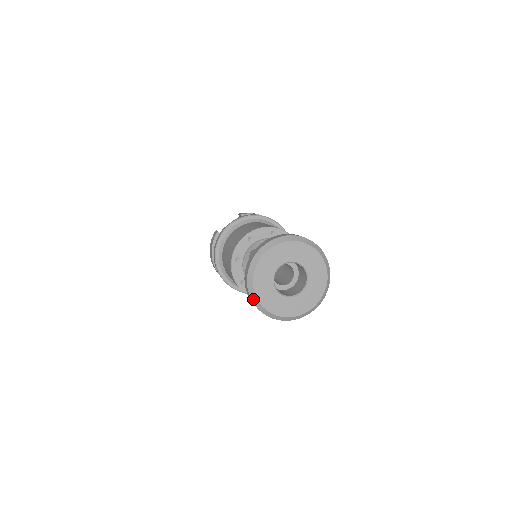
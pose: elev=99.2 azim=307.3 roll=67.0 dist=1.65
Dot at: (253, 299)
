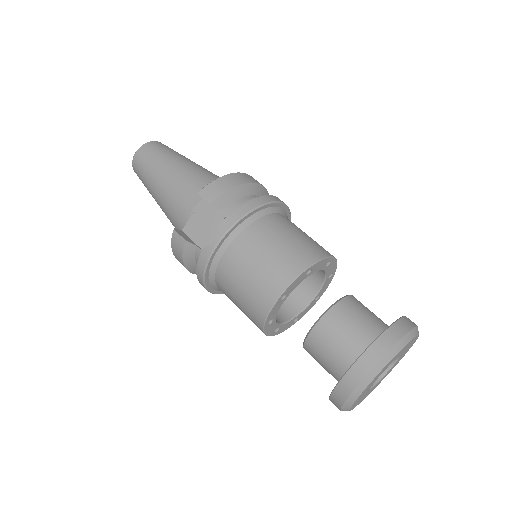
Dot at: occluded
